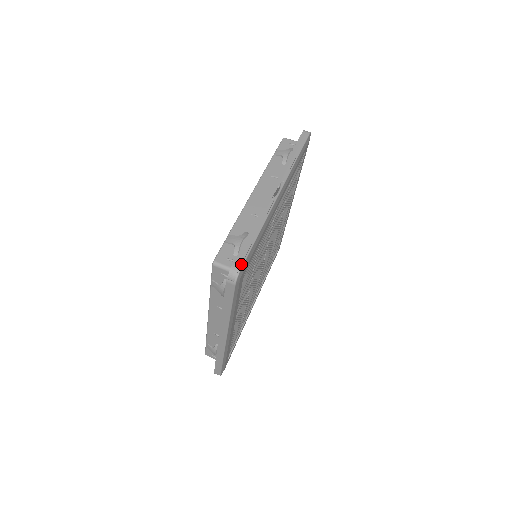
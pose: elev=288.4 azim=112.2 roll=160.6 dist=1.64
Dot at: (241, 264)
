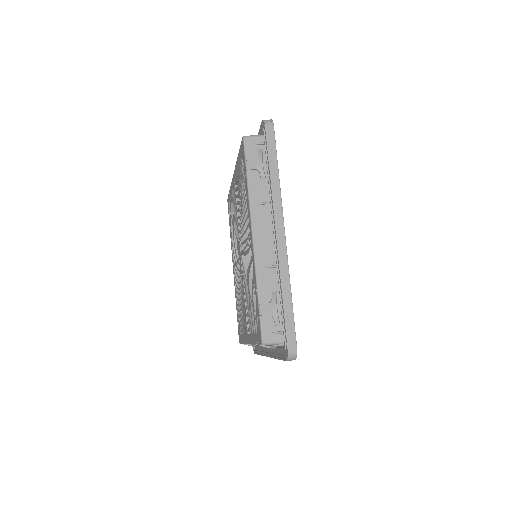
Dot at: occluded
